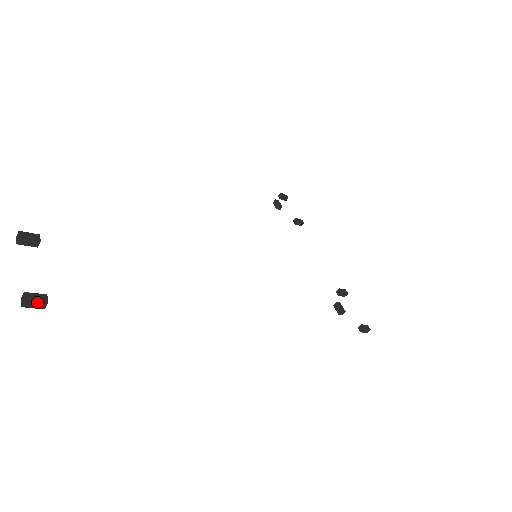
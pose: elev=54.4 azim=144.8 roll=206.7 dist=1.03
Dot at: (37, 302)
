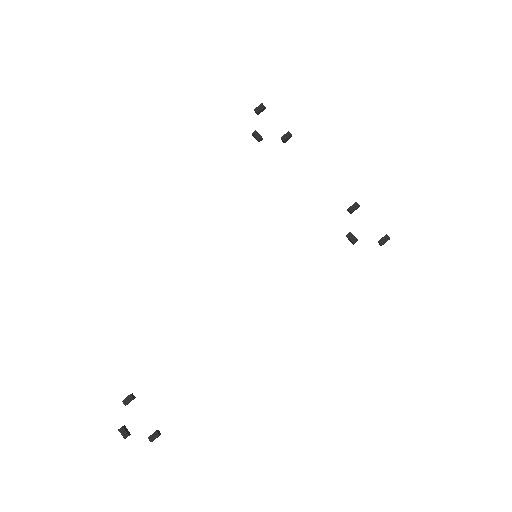
Dot at: occluded
